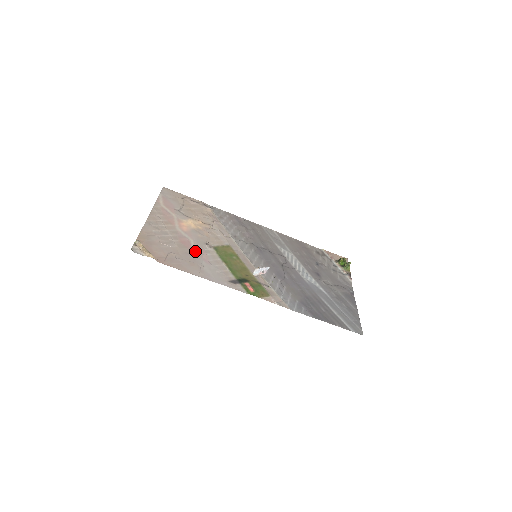
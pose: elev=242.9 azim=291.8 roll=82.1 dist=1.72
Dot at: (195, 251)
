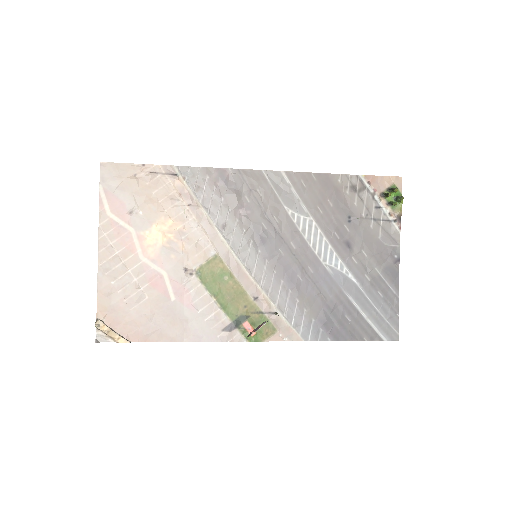
Dot at: (172, 294)
